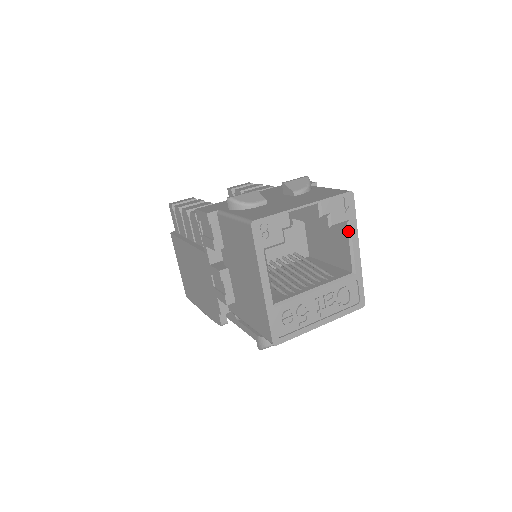
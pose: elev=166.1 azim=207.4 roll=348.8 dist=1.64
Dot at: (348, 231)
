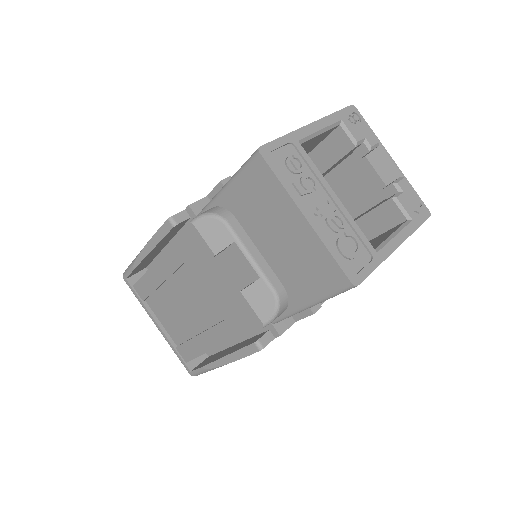
Dot at: (402, 225)
